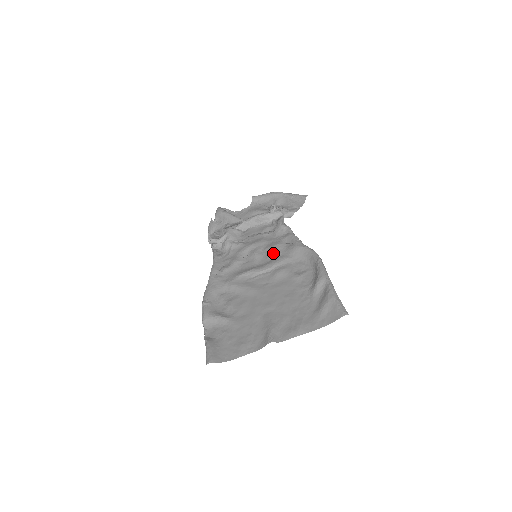
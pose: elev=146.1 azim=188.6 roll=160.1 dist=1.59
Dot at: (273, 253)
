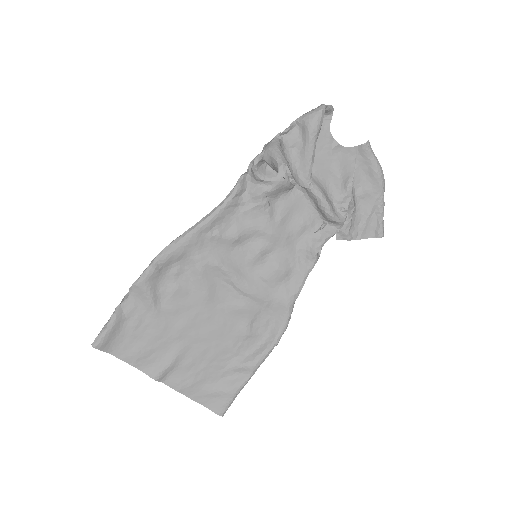
Dot at: (268, 277)
